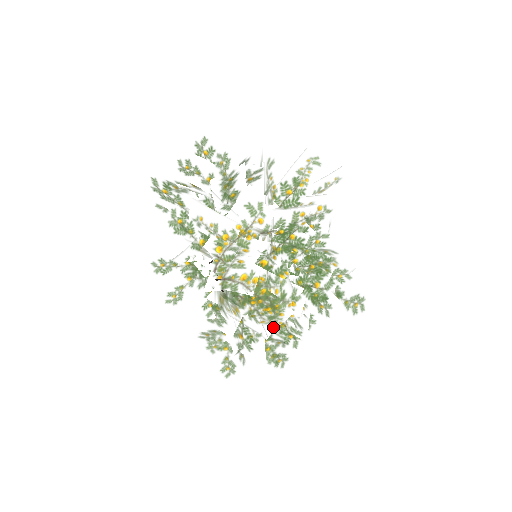
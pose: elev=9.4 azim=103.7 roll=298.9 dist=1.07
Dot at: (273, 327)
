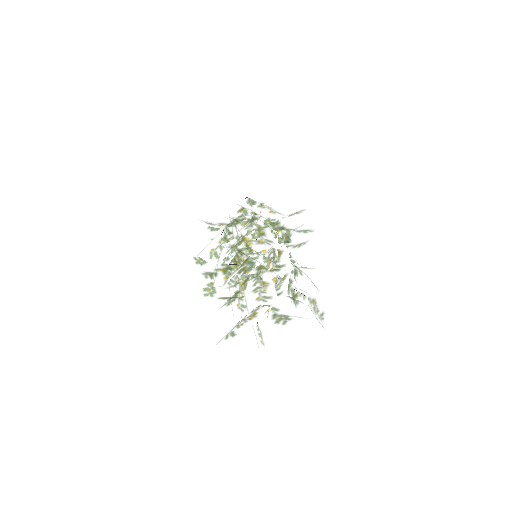
Dot at: occluded
